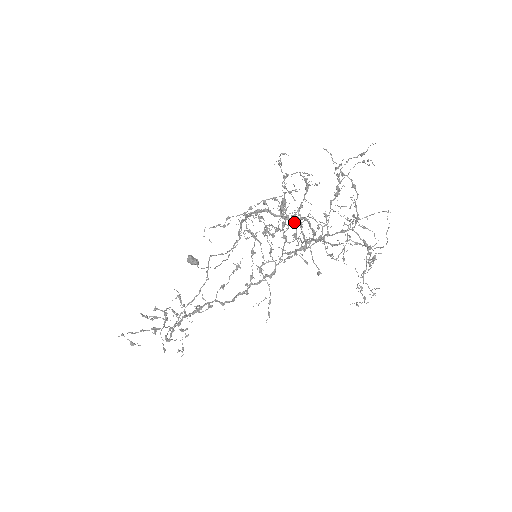
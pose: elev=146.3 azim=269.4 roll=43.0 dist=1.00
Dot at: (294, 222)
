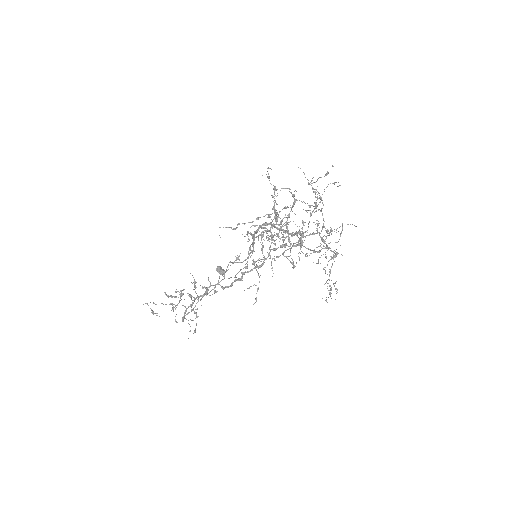
Dot at: occluded
